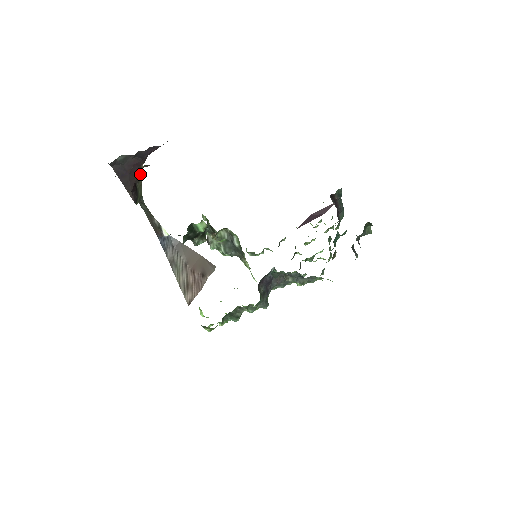
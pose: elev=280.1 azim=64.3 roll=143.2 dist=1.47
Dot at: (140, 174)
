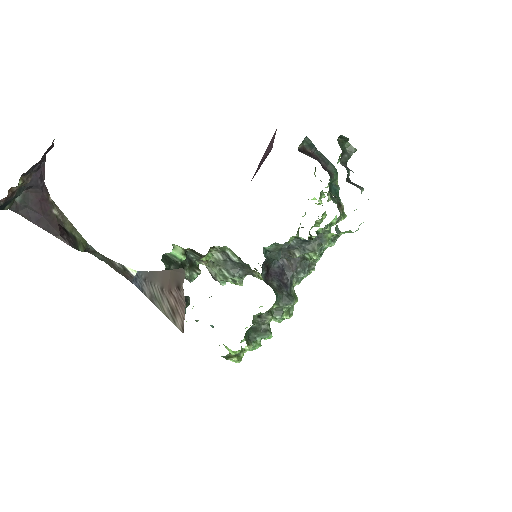
Dot at: (57, 212)
